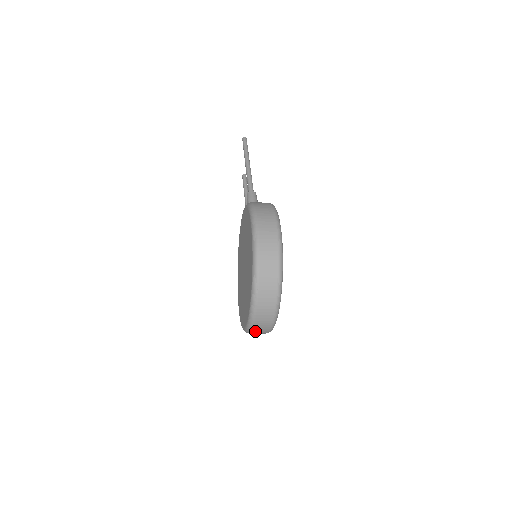
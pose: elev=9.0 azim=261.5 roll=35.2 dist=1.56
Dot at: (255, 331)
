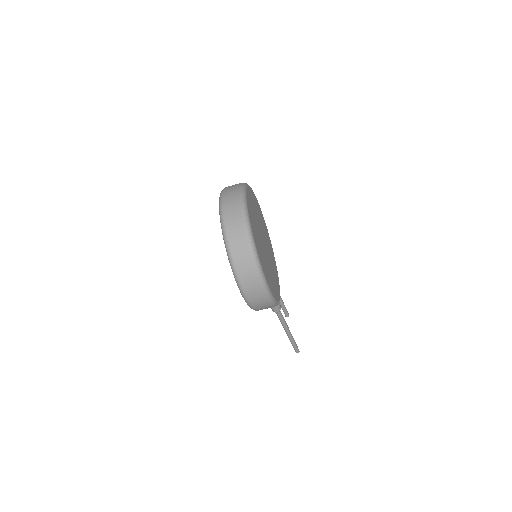
Dot at: (229, 226)
